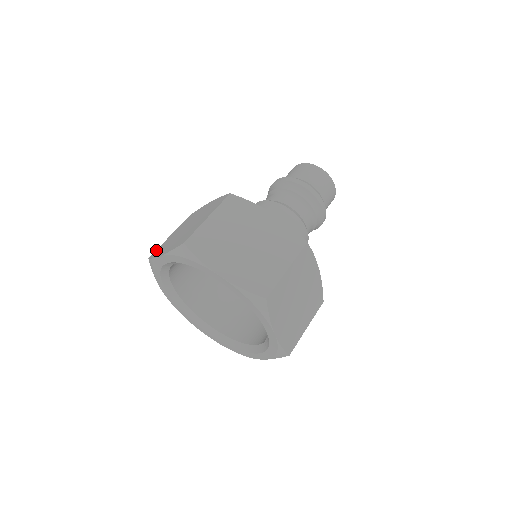
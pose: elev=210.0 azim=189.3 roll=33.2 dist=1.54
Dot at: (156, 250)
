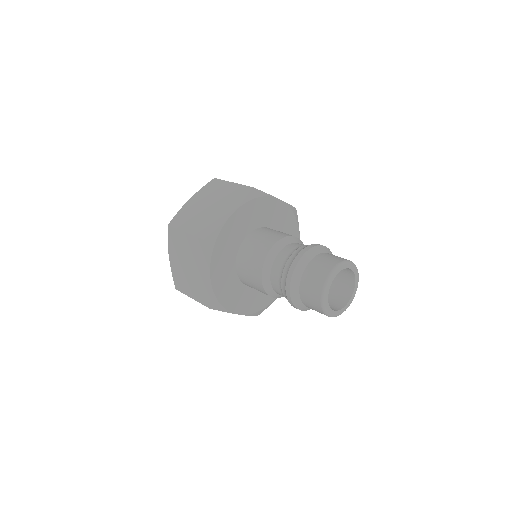
Dot at: (218, 180)
